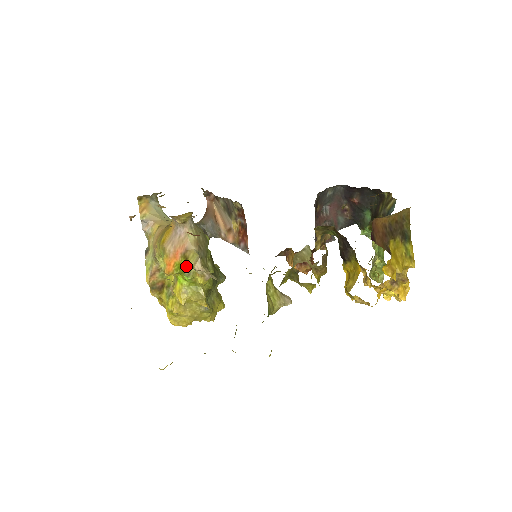
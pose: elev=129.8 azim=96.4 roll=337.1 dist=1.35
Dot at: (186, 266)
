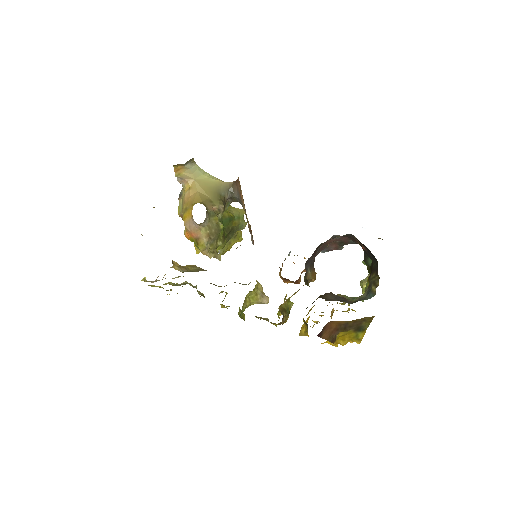
Dot at: (197, 246)
